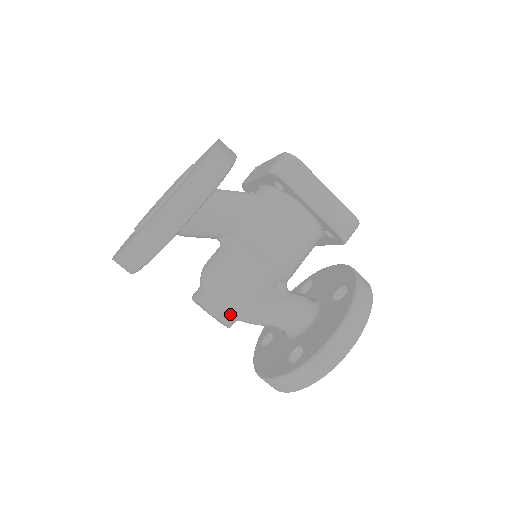
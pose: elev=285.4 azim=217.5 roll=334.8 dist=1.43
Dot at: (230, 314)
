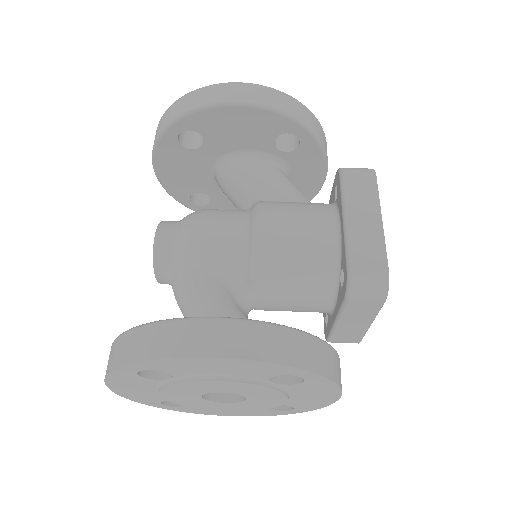
Dot at: (167, 249)
